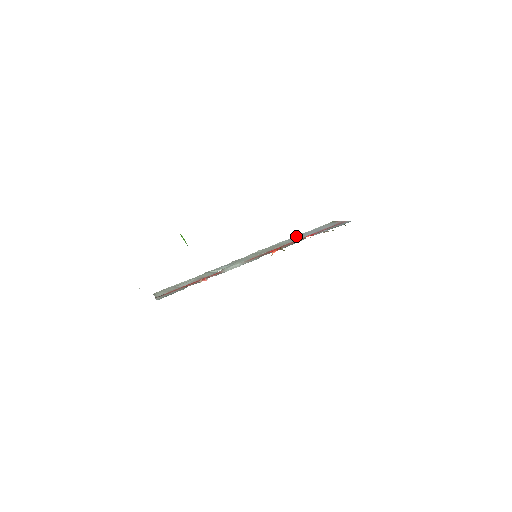
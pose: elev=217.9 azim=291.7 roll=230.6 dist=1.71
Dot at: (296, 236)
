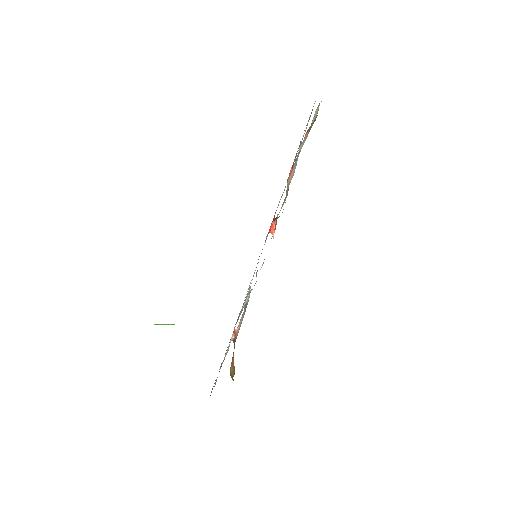
Dot at: occluded
